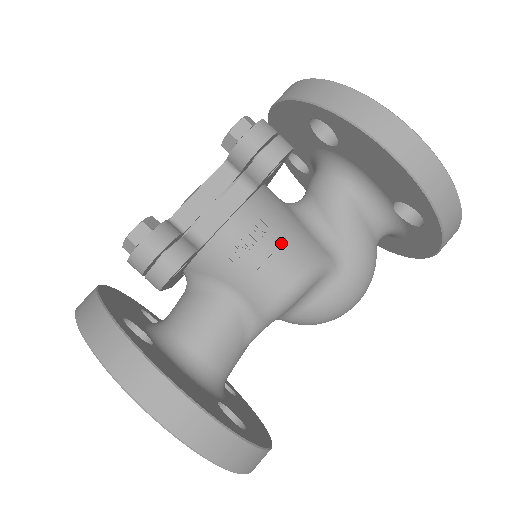
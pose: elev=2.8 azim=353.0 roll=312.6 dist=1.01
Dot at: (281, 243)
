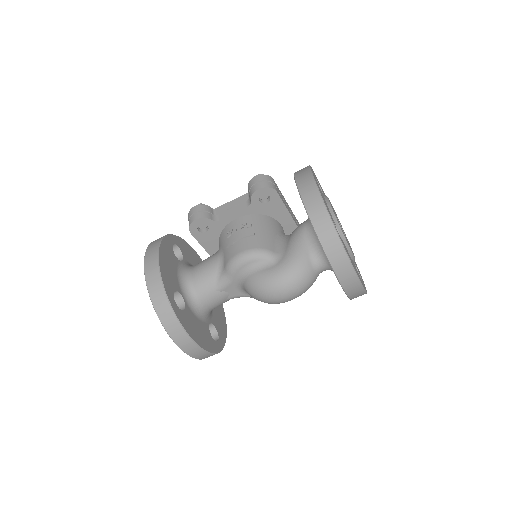
Dot at: (250, 233)
